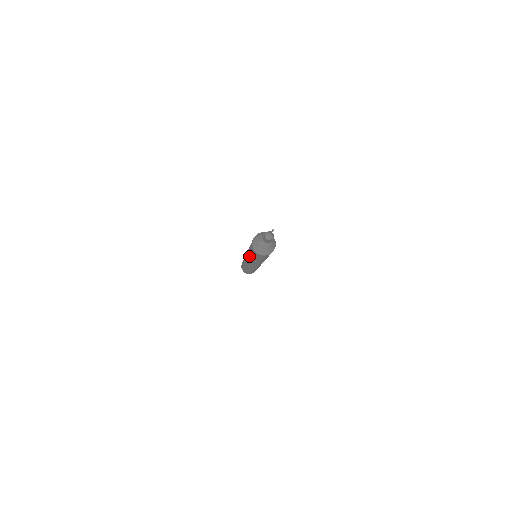
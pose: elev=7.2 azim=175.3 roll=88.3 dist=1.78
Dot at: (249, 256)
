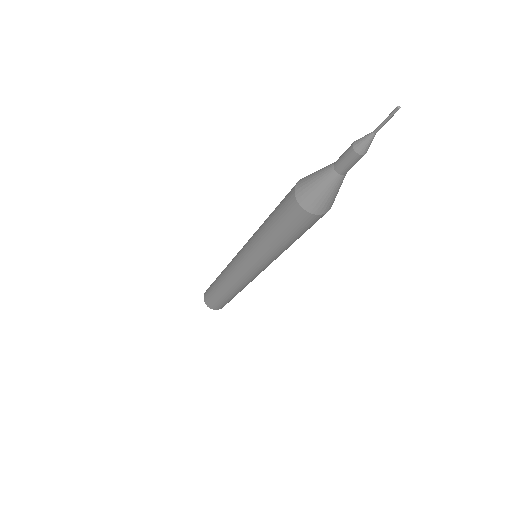
Dot at: (258, 237)
